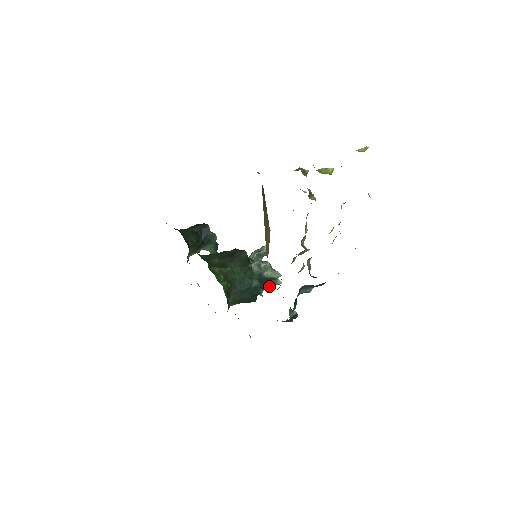
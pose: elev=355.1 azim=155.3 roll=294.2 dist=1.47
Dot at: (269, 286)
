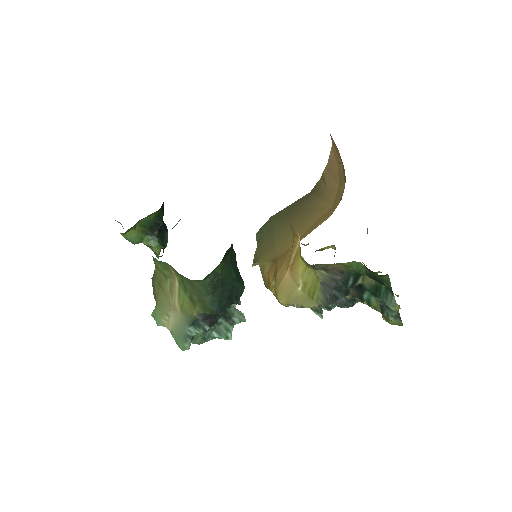
Dot at: (208, 337)
